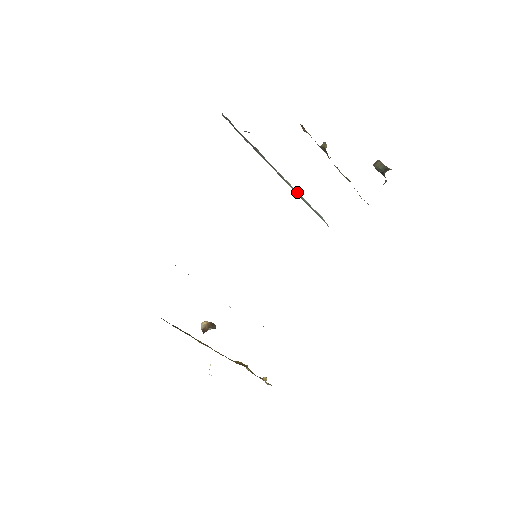
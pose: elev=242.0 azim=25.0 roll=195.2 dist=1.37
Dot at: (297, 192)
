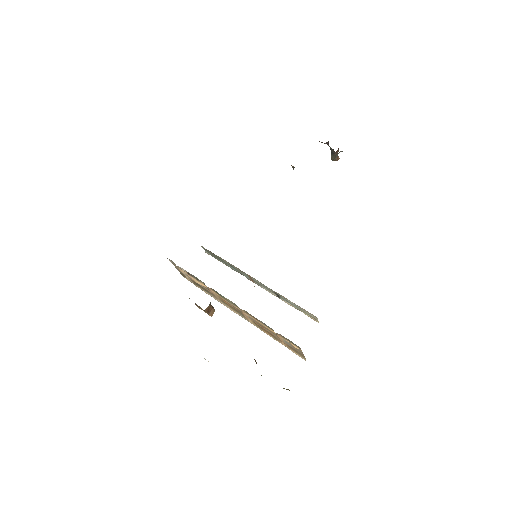
Dot at: occluded
